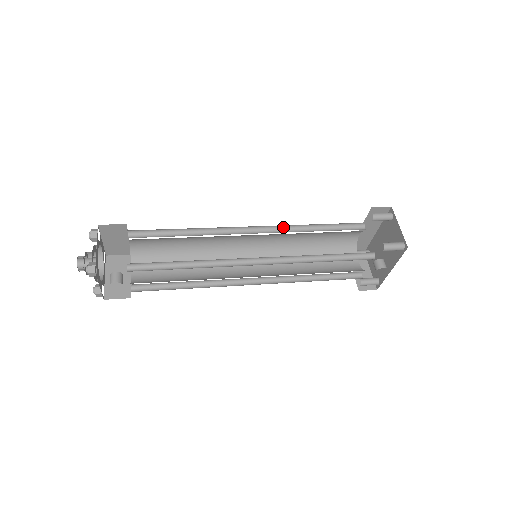
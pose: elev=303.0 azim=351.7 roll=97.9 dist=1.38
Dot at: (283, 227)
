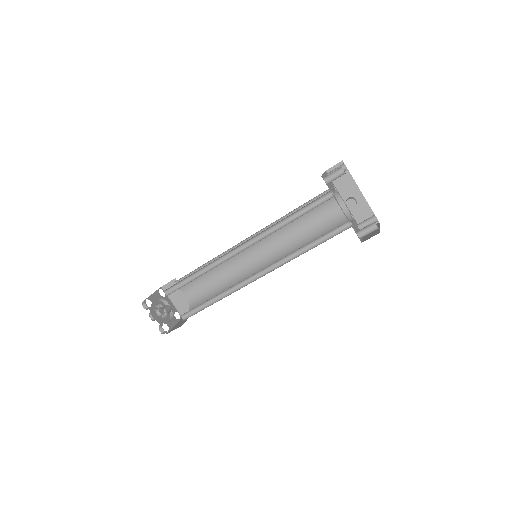
Dot at: occluded
